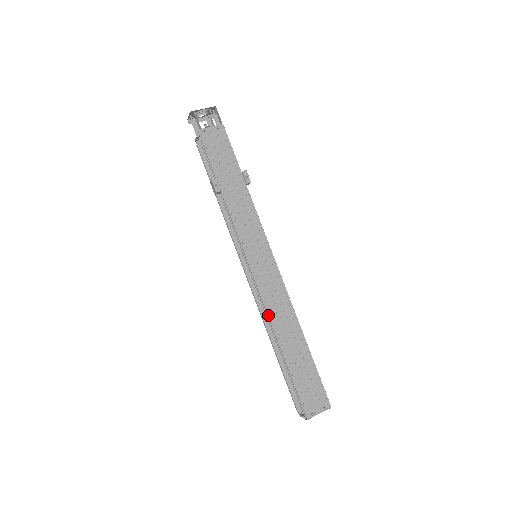
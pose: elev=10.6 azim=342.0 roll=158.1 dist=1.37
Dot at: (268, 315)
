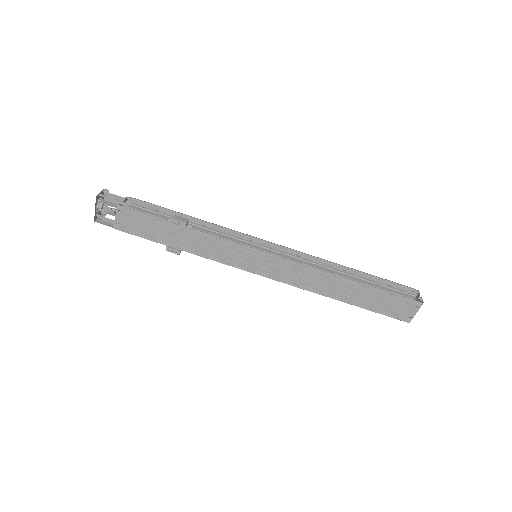
Dot at: occluded
